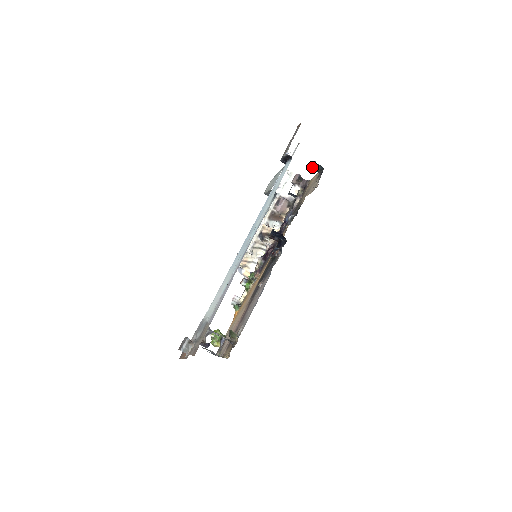
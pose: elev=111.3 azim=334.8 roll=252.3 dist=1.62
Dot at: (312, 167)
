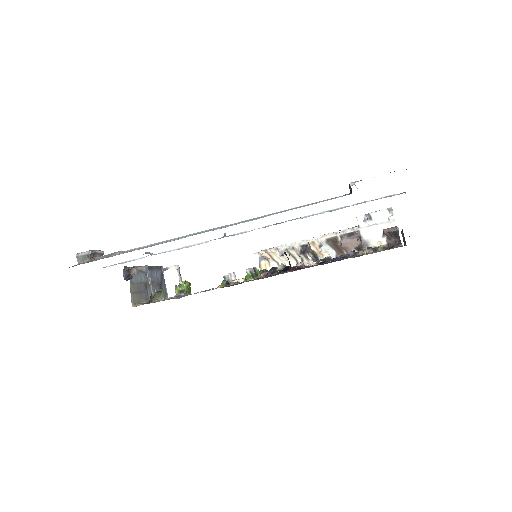
Dot at: (401, 232)
